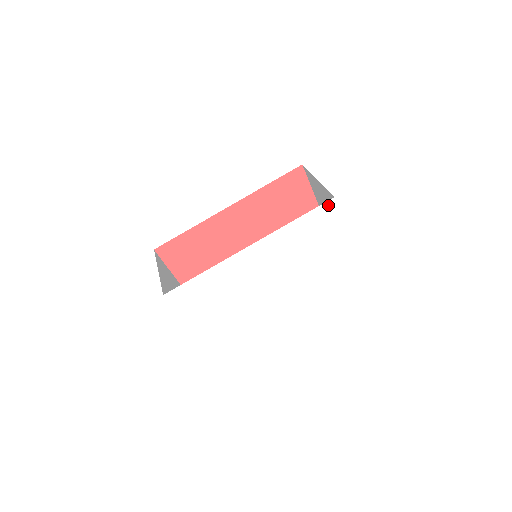
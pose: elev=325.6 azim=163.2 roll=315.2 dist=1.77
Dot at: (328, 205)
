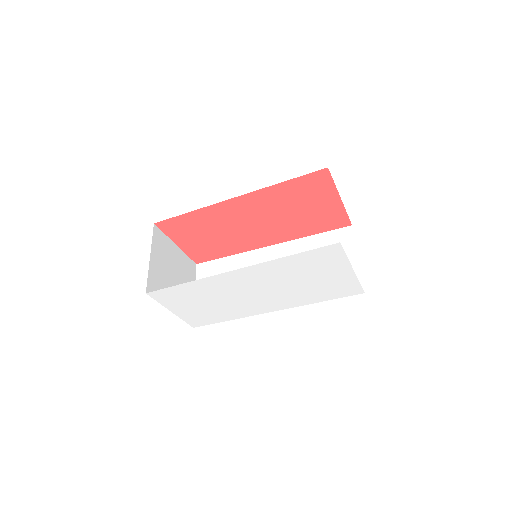
Dot at: (332, 247)
